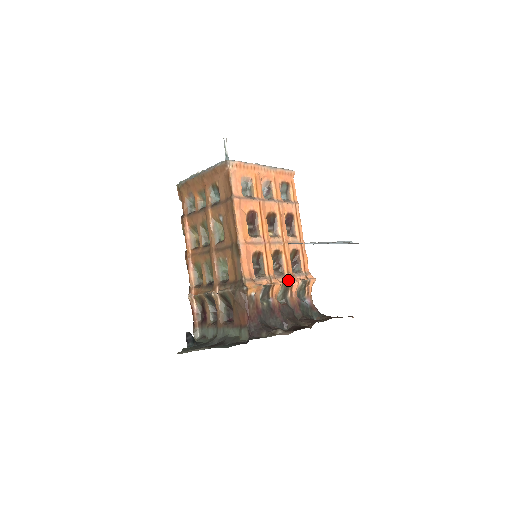
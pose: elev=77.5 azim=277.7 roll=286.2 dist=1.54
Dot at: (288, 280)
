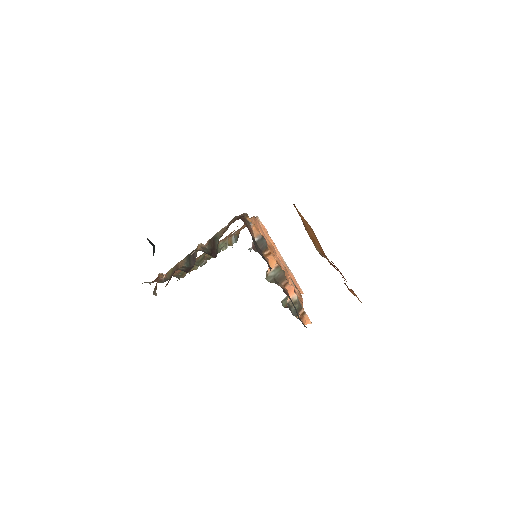
Dot at: occluded
